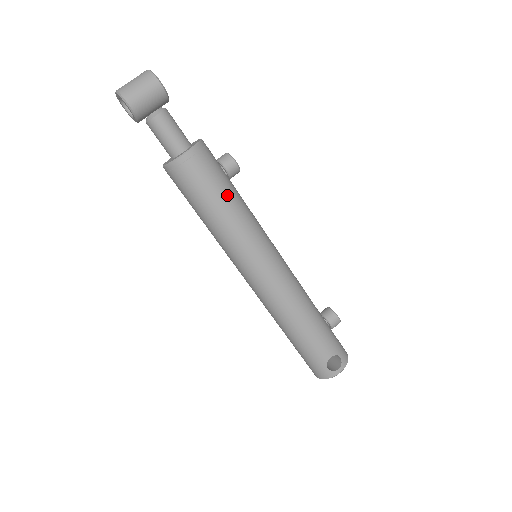
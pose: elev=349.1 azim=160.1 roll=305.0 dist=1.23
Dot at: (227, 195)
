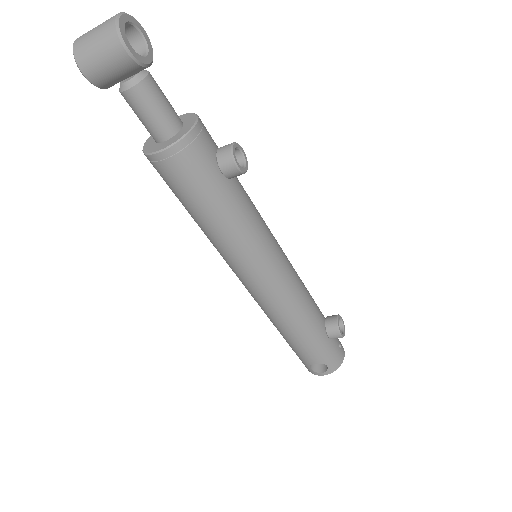
Dot at: (213, 206)
